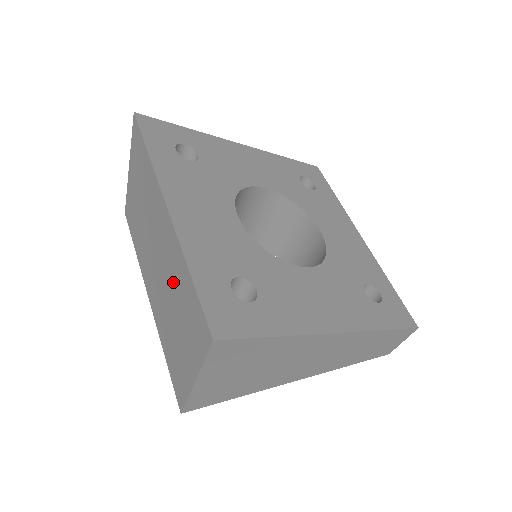
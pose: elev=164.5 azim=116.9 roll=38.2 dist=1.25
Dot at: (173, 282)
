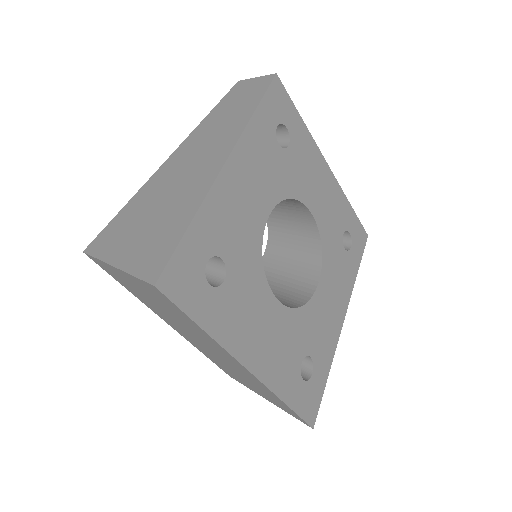
Dot at: (245, 377)
